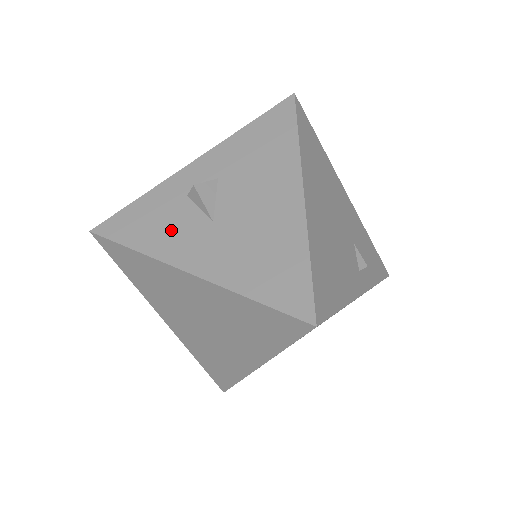
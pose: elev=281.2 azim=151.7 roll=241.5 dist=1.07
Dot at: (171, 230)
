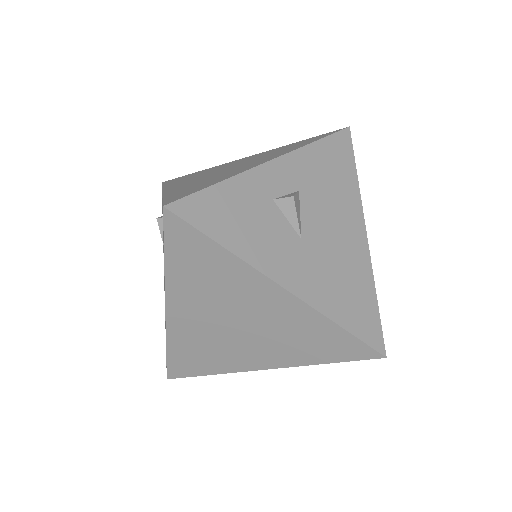
Dot at: (263, 236)
